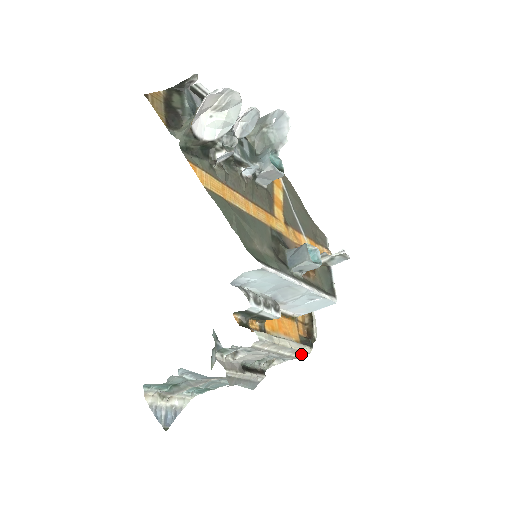
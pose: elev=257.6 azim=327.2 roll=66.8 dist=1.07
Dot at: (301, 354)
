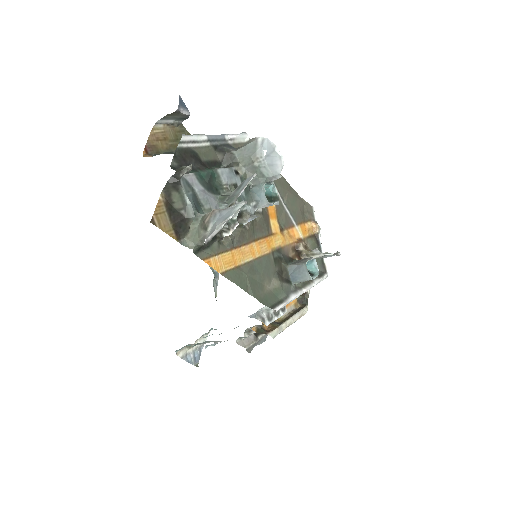
Dot at: occluded
